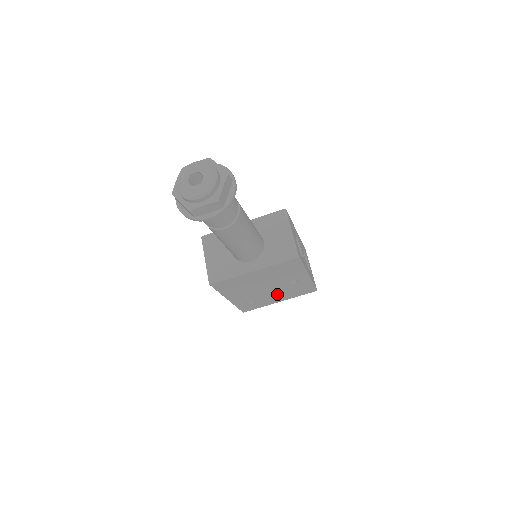
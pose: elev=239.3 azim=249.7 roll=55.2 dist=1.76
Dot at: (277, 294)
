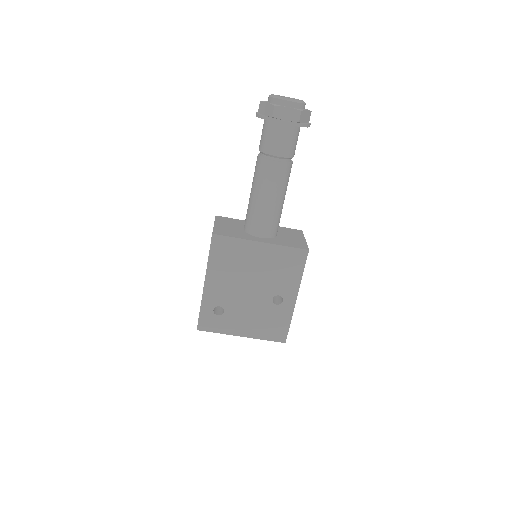
Dot at: (250, 315)
